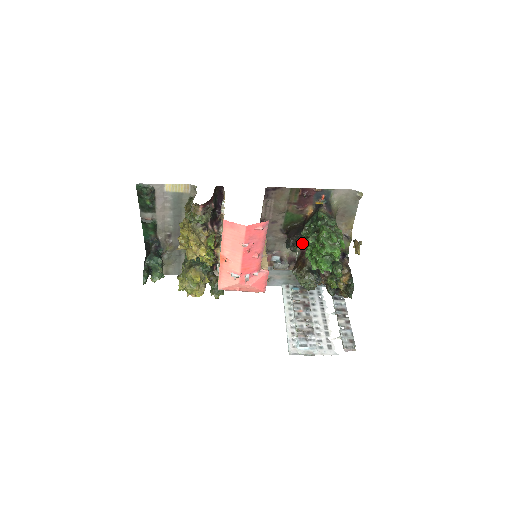
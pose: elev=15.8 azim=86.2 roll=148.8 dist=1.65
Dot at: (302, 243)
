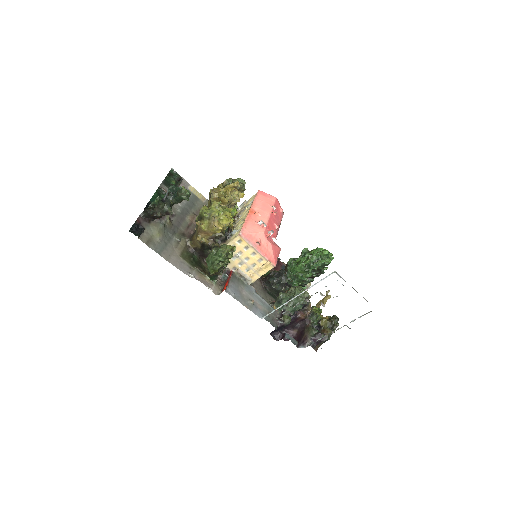
Dot at: (286, 275)
